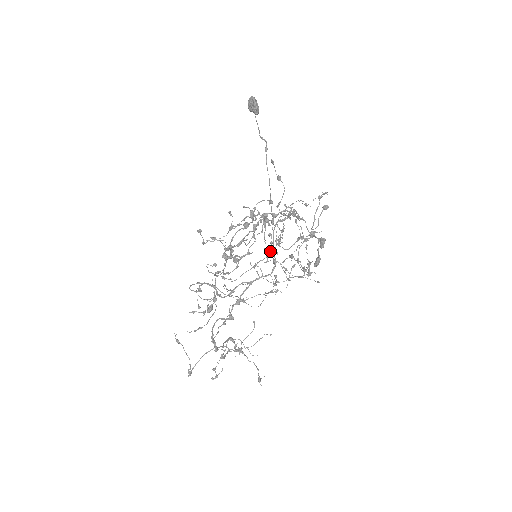
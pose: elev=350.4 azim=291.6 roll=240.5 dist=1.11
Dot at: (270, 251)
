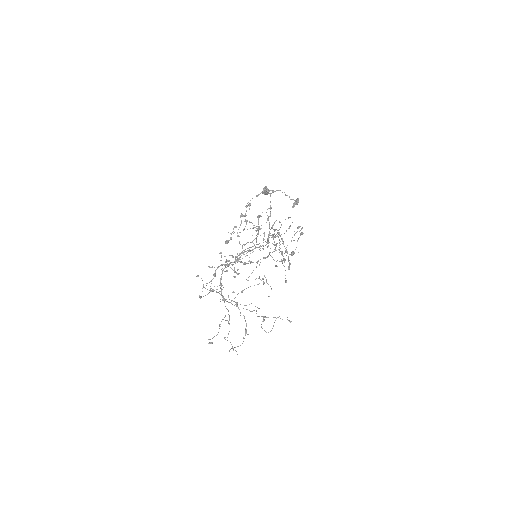
Dot at: (268, 218)
